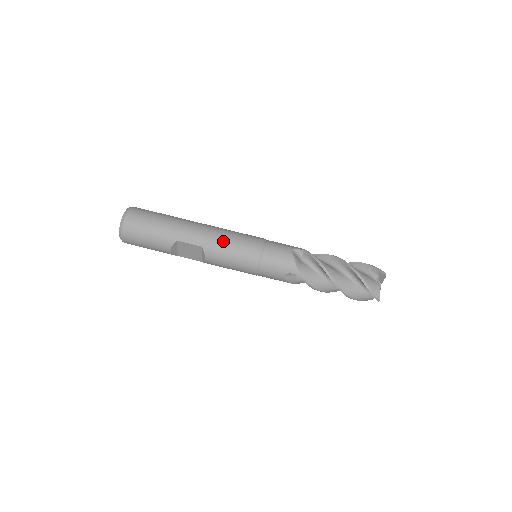
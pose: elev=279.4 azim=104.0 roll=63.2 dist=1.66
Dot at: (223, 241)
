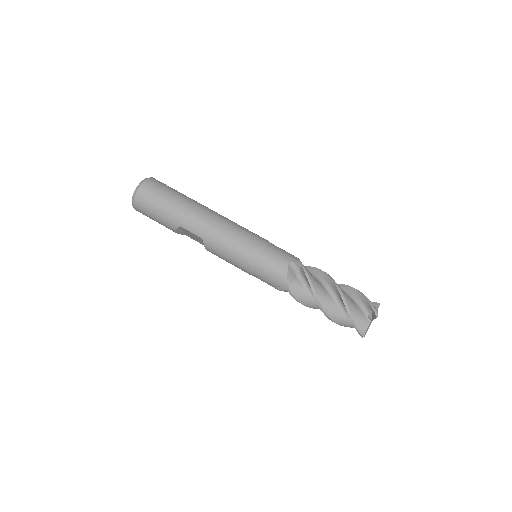
Dot at: (222, 238)
